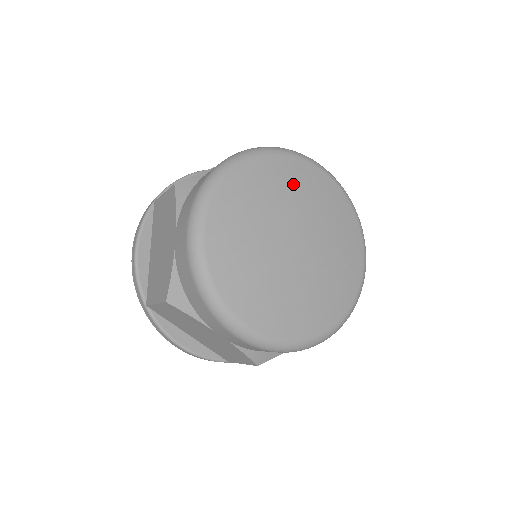
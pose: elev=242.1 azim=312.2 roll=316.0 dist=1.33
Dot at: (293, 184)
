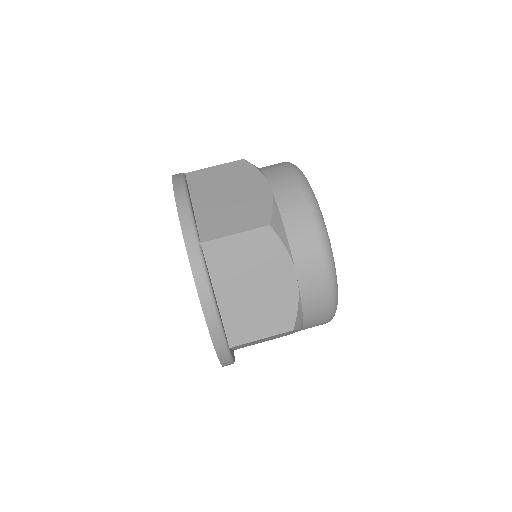
Dot at: occluded
